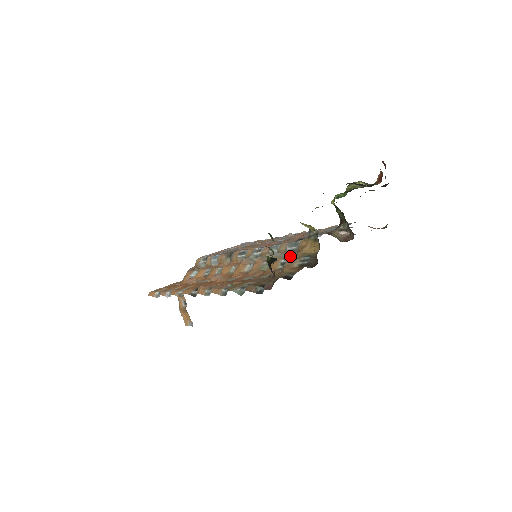
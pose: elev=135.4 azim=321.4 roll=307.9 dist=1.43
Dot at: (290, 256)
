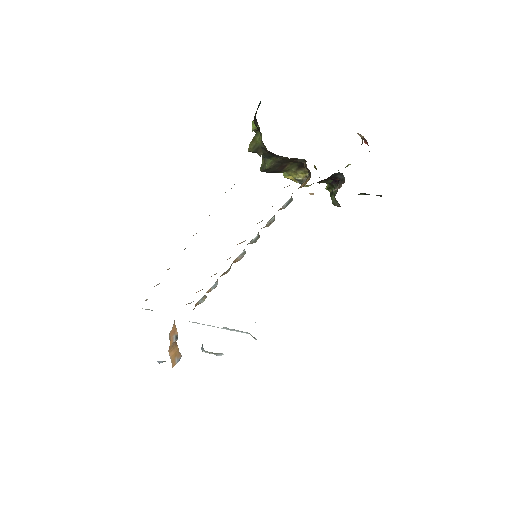
Dot at: (285, 206)
